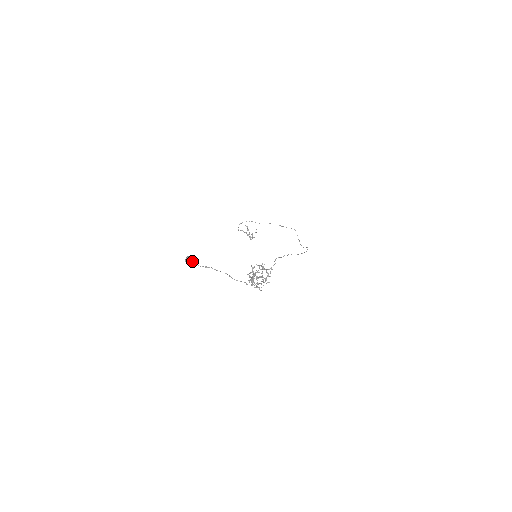
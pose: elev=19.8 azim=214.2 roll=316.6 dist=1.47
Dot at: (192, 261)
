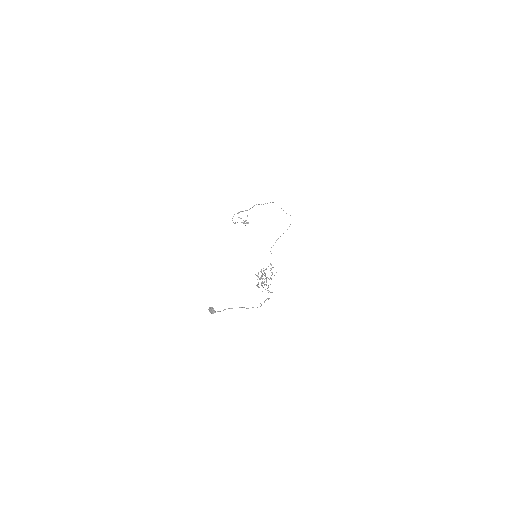
Dot at: (214, 311)
